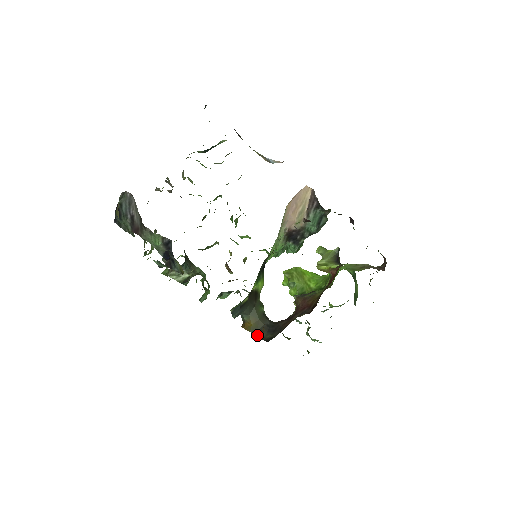
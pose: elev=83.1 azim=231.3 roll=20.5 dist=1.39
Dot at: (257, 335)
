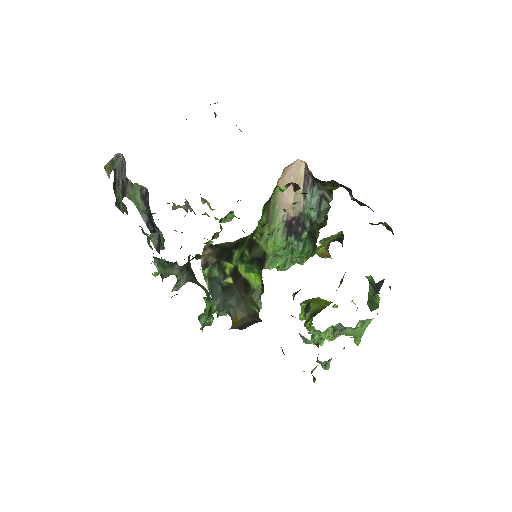
Dot at: (240, 328)
